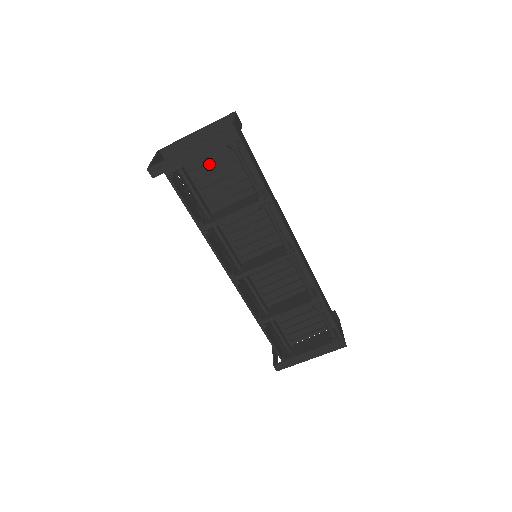
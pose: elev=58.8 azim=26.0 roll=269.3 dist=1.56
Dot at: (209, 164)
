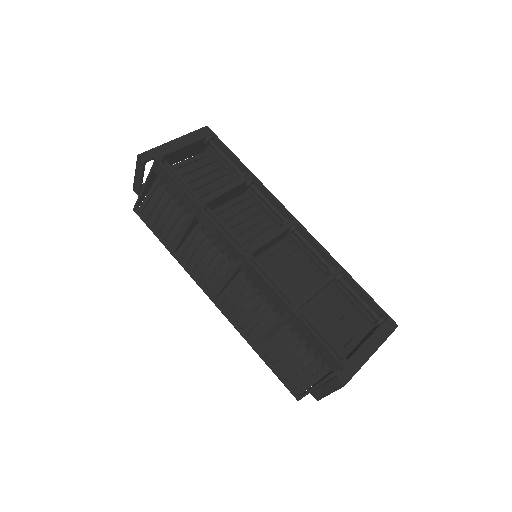
Dot at: (189, 168)
